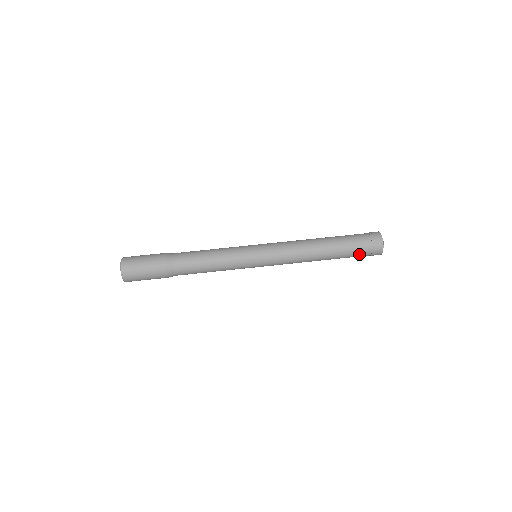
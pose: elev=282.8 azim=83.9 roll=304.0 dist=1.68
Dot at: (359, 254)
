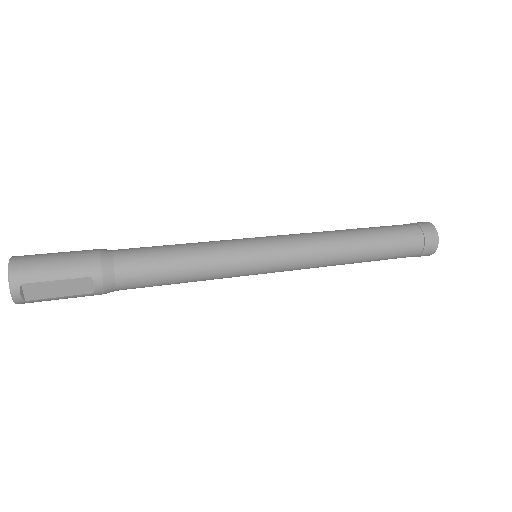
Dot at: (406, 234)
